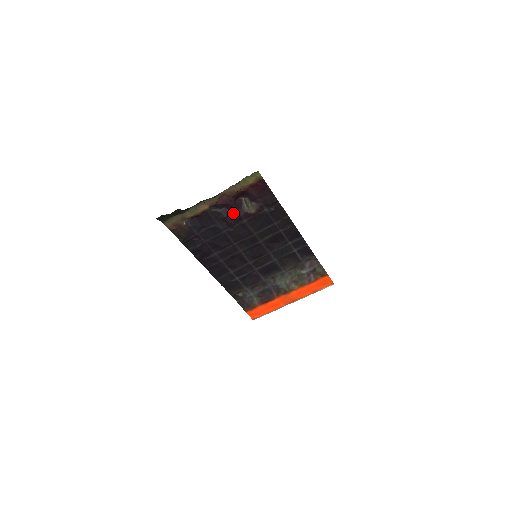
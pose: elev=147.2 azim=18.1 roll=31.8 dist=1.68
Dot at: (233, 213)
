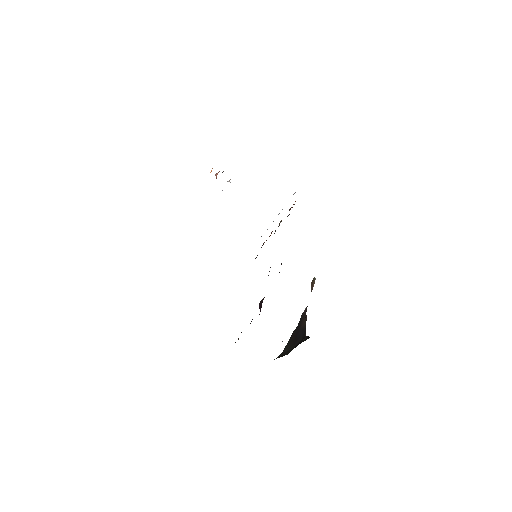
Dot at: occluded
